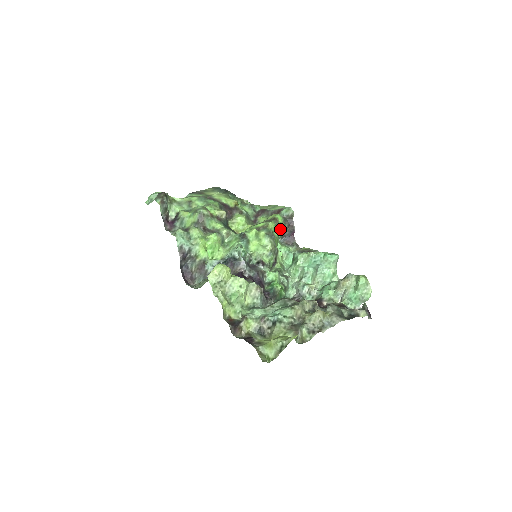
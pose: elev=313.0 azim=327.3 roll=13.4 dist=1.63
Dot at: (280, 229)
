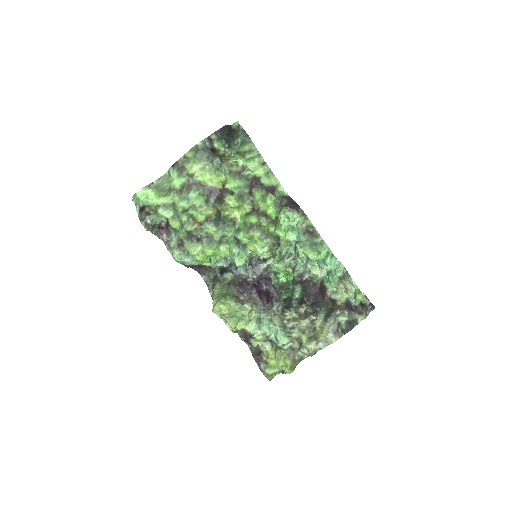
Dot at: (277, 213)
